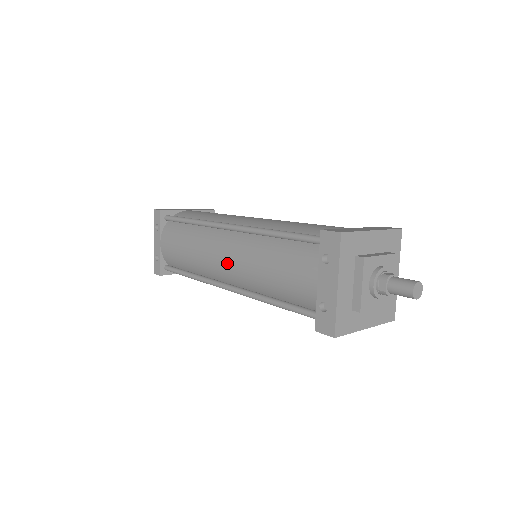
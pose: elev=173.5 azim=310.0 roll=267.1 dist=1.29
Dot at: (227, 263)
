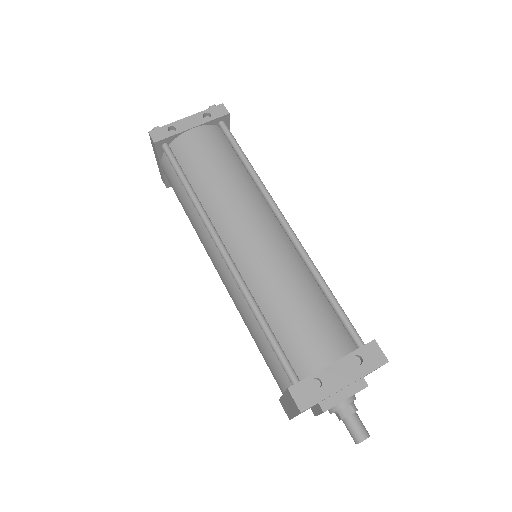
Dot at: (256, 242)
